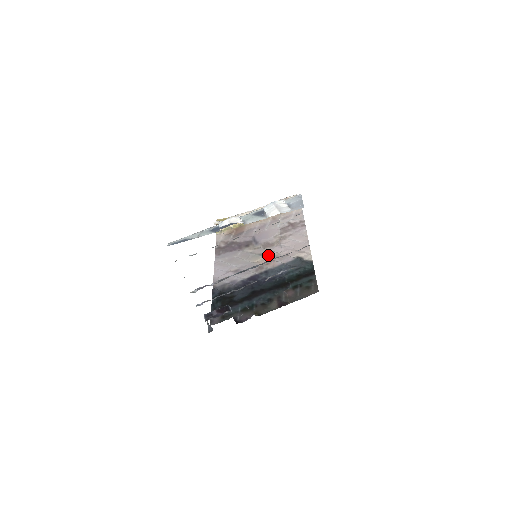
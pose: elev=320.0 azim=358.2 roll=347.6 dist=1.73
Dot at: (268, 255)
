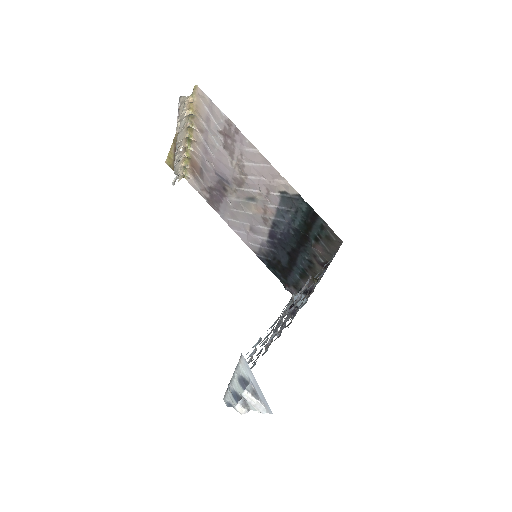
Dot at: (254, 199)
